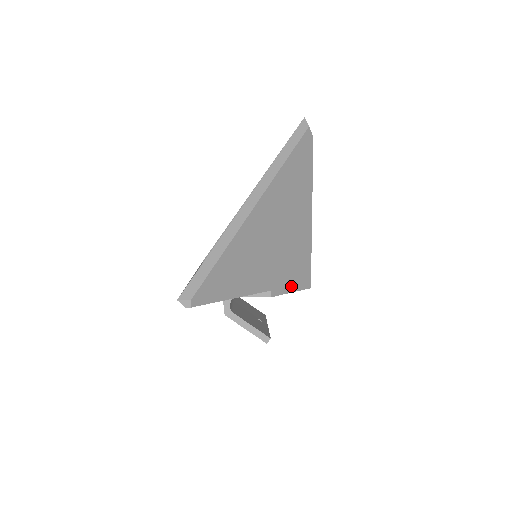
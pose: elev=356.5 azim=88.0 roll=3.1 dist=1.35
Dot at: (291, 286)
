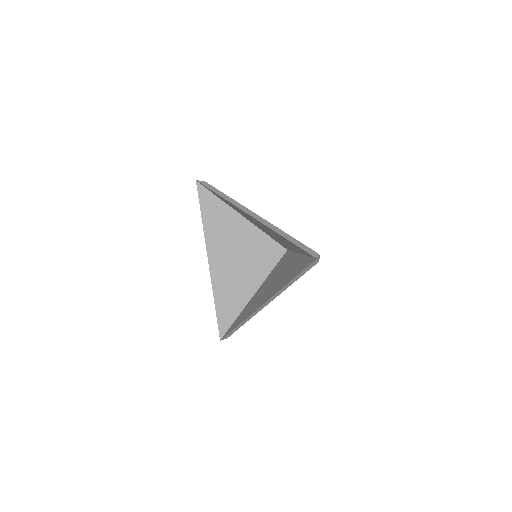
Dot at: occluded
